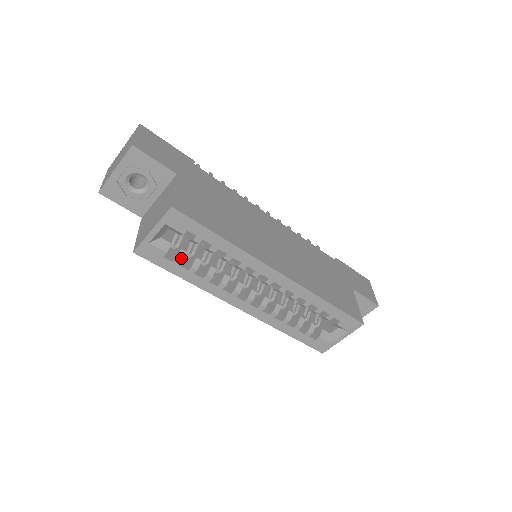
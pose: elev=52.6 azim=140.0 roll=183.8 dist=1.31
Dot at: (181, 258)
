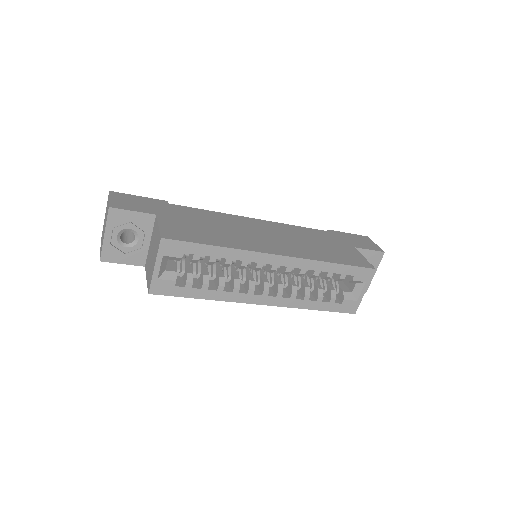
Dot at: (190, 281)
